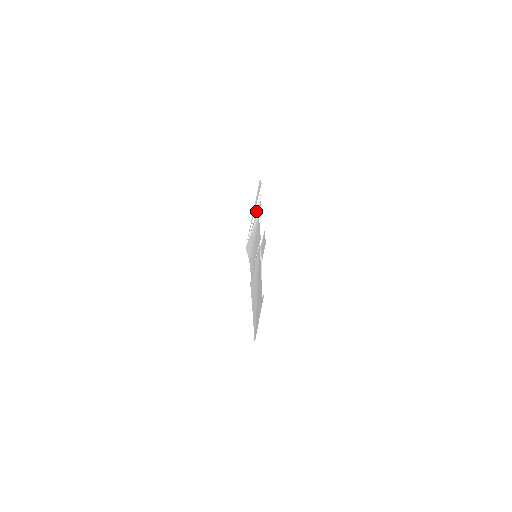
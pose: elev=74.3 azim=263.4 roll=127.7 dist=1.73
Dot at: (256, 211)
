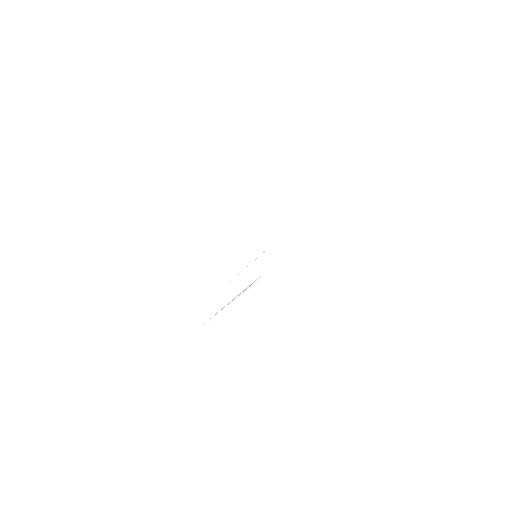
Dot at: (243, 292)
